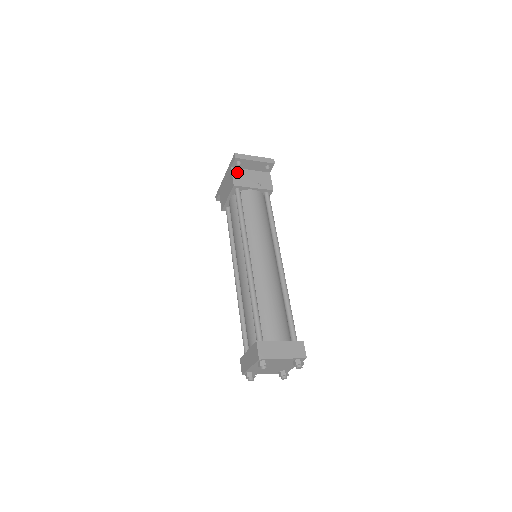
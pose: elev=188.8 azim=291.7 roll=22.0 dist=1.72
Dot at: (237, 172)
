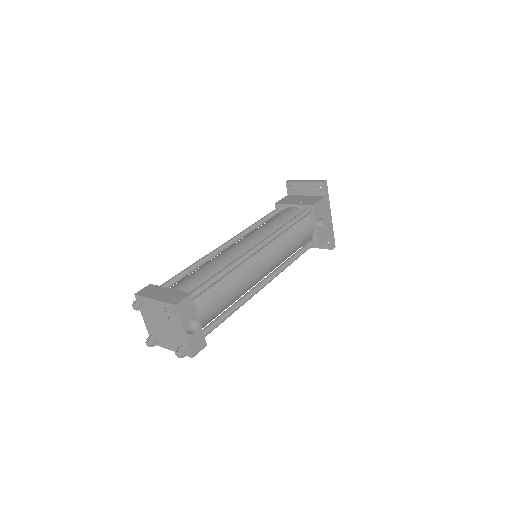
Dot at: (289, 197)
